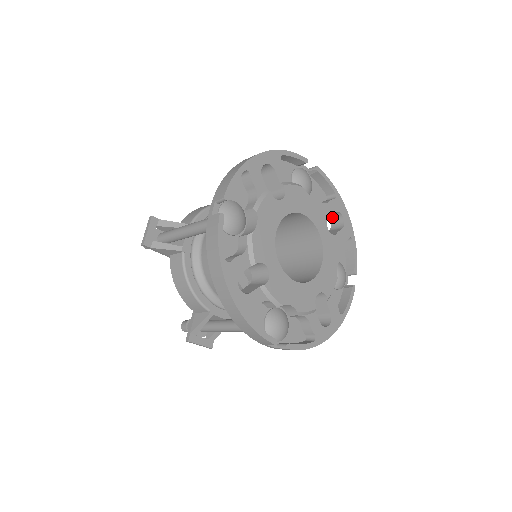
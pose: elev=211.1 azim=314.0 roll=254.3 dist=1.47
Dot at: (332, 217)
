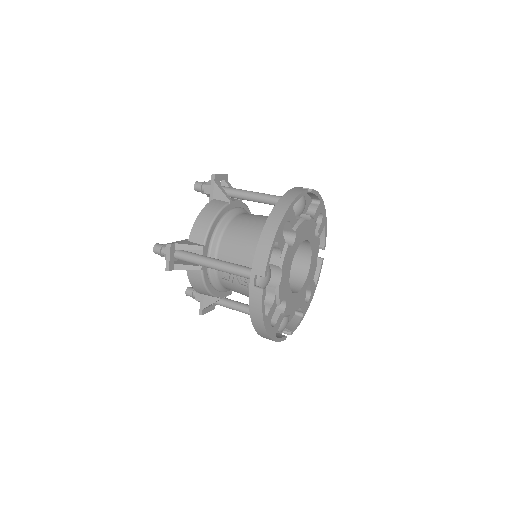
Dot at: occluded
